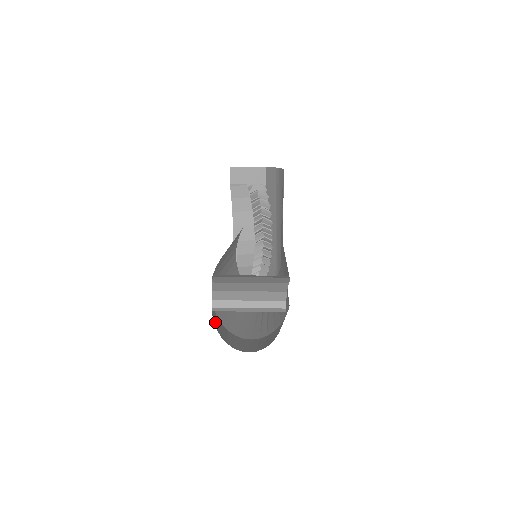
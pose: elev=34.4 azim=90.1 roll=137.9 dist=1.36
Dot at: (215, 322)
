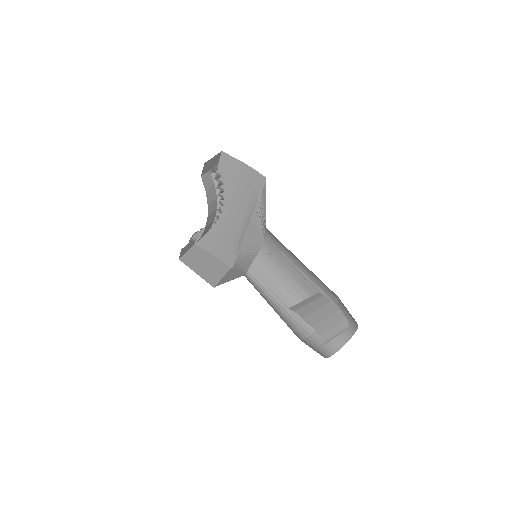
Dot at: occluded
